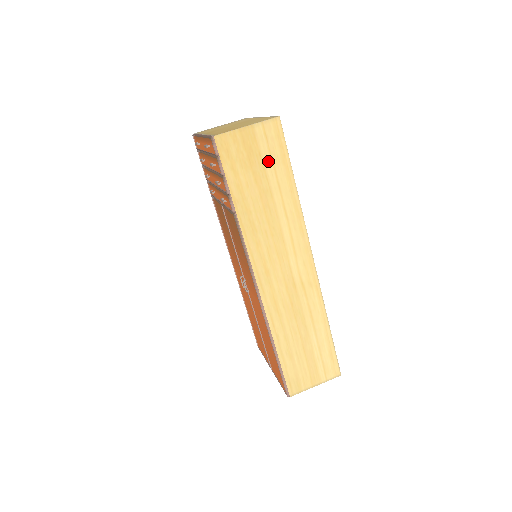
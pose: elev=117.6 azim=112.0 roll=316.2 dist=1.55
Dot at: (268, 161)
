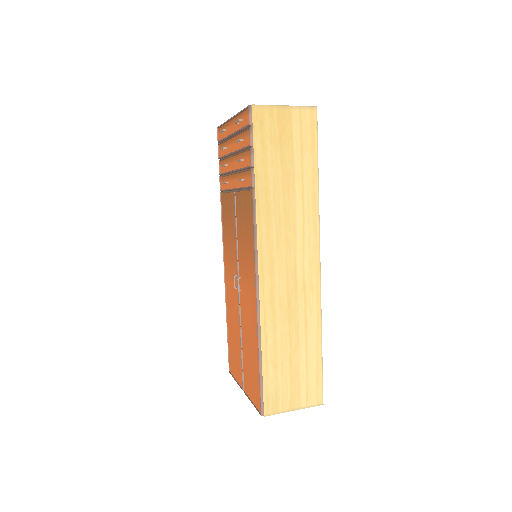
Dot at: (297, 146)
